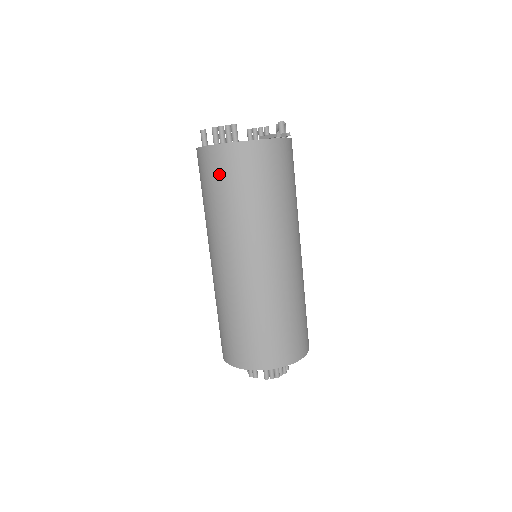
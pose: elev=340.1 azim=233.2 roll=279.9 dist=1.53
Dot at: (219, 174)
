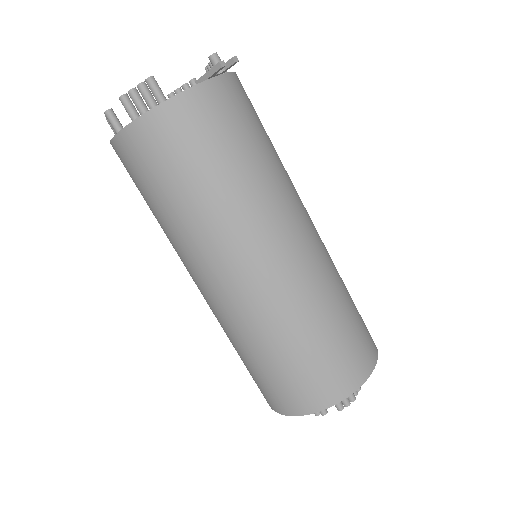
Dot at: (160, 160)
